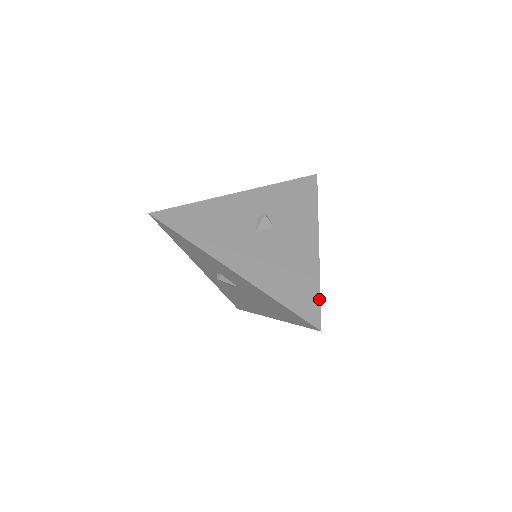
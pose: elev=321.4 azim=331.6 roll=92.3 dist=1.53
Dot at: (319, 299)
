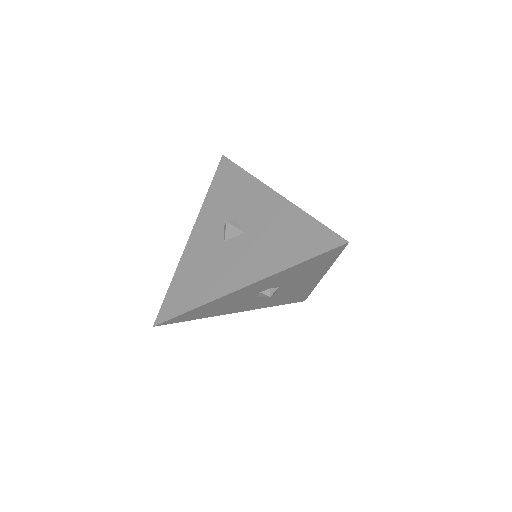
Dot at: (338, 254)
